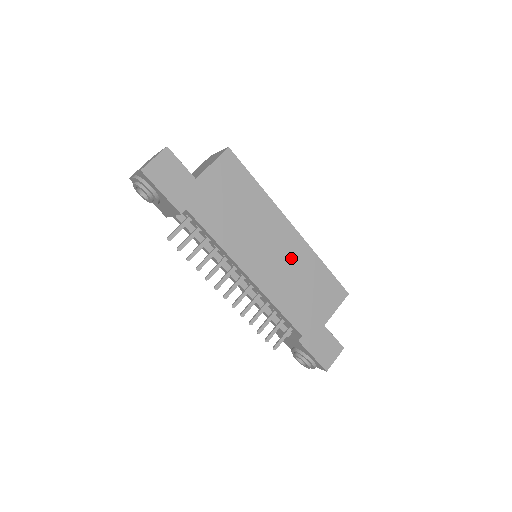
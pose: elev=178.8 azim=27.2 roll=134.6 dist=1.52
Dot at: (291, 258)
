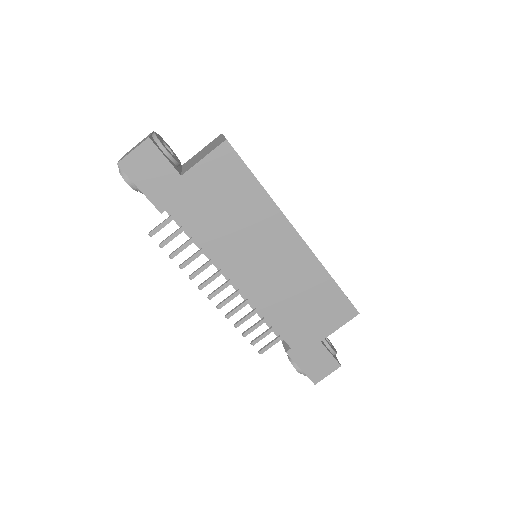
Dot at: (291, 269)
